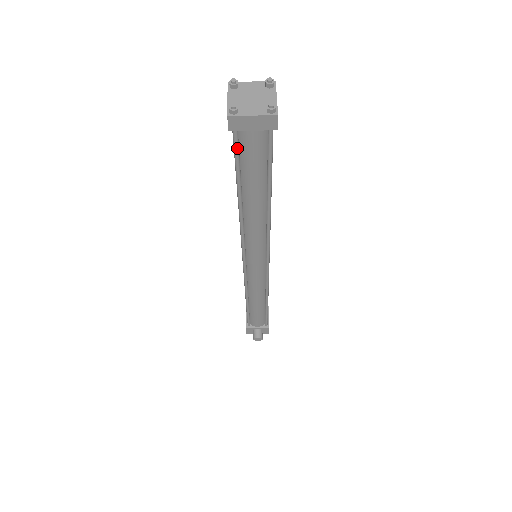
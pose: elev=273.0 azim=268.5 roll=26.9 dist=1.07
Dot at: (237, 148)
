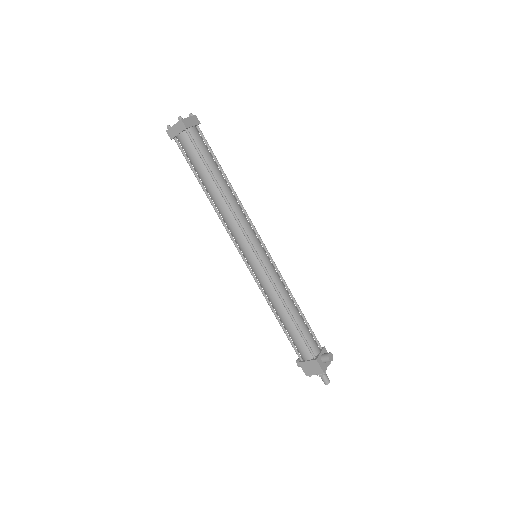
Dot at: (194, 142)
